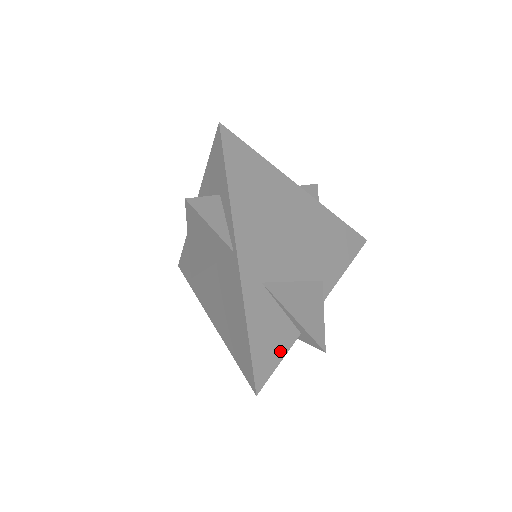
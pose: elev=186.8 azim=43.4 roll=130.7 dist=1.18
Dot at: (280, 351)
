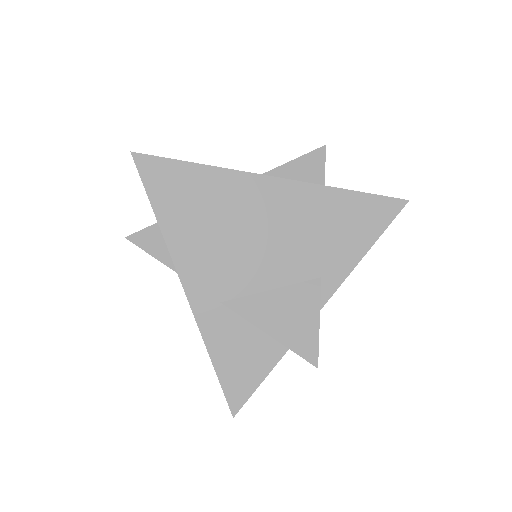
Dot at: (261, 369)
